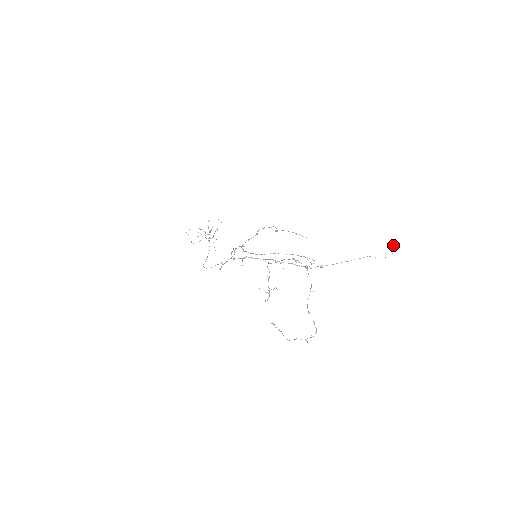
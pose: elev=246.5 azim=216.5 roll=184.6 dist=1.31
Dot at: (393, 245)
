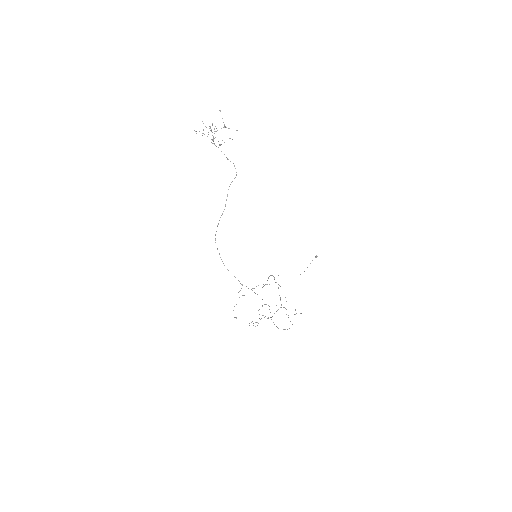
Dot at: (316, 257)
